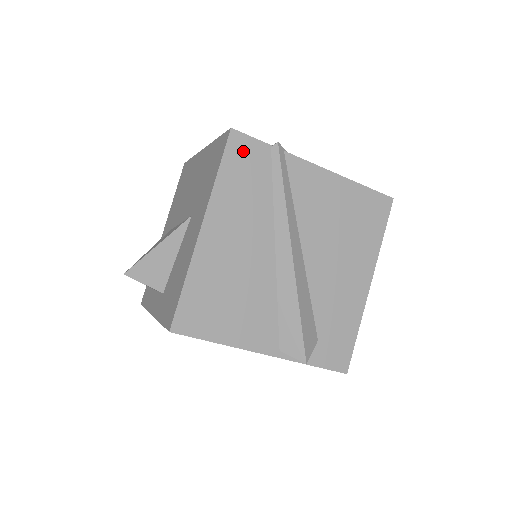
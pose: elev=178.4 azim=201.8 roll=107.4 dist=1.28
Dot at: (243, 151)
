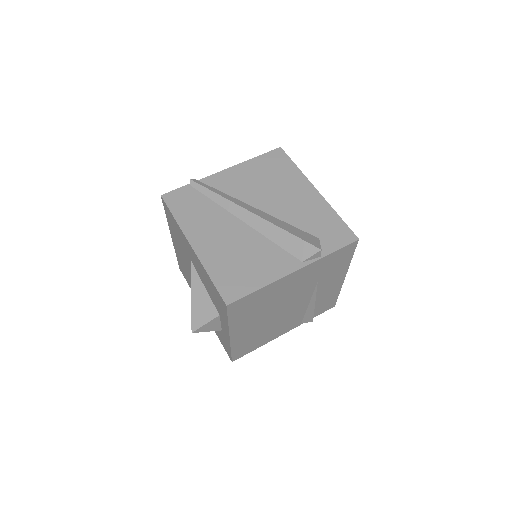
Dot at: (177, 198)
